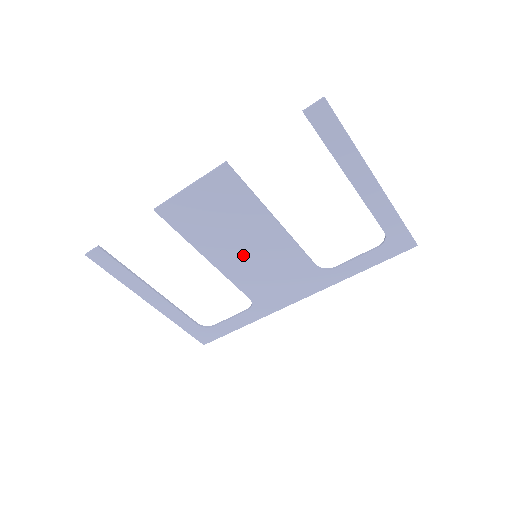
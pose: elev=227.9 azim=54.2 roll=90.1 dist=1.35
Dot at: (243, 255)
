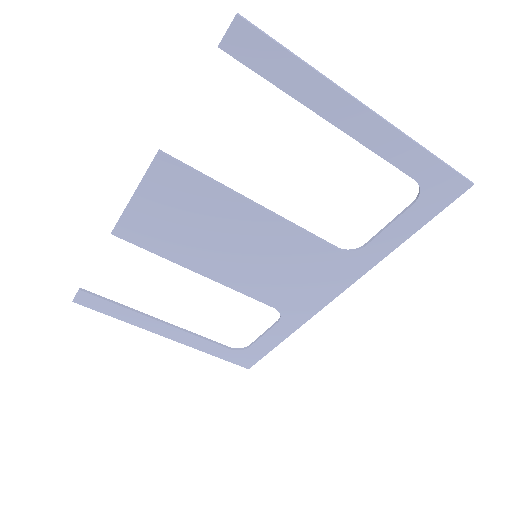
Dot at: (239, 259)
